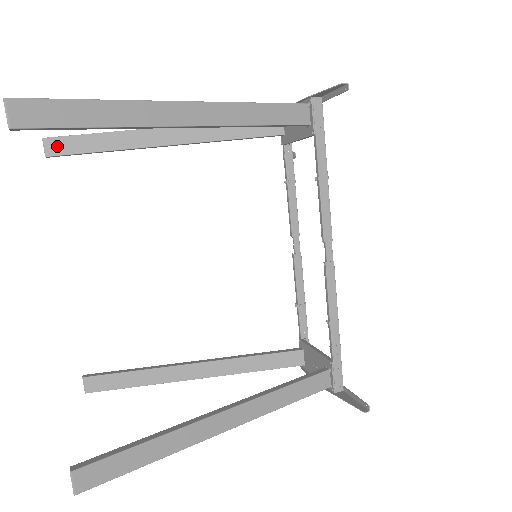
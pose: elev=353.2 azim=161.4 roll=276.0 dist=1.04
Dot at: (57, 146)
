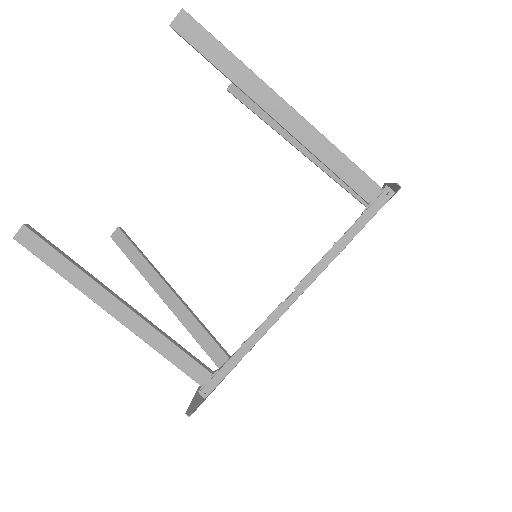
Dot at: (238, 89)
